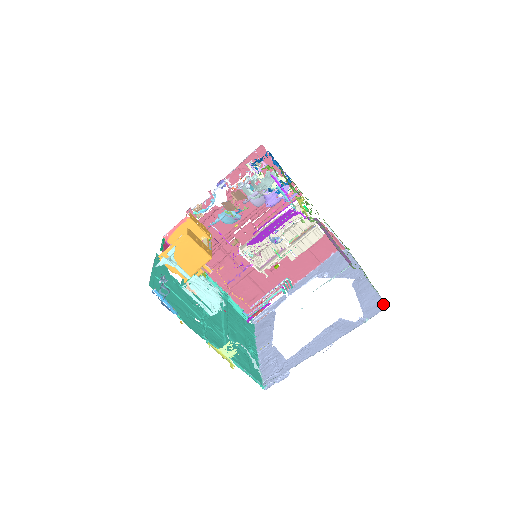
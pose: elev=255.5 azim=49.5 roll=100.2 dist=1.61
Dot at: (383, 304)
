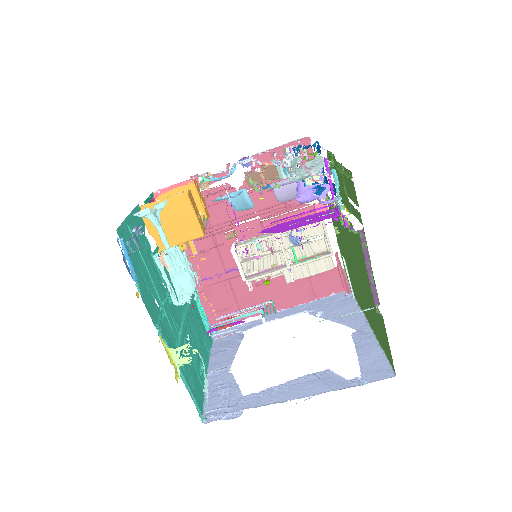
Dot at: (391, 371)
